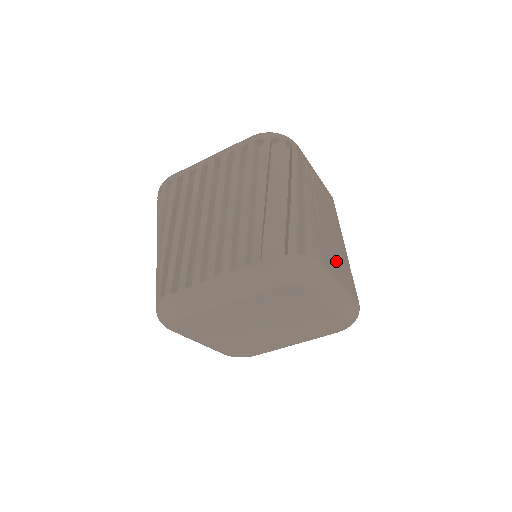
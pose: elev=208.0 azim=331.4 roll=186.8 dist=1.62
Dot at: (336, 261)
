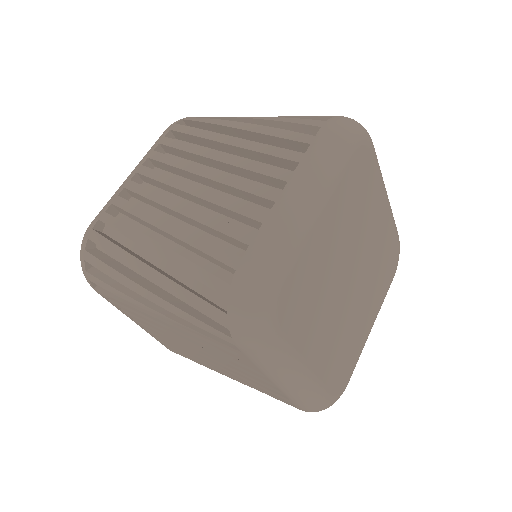
Dot at: occluded
